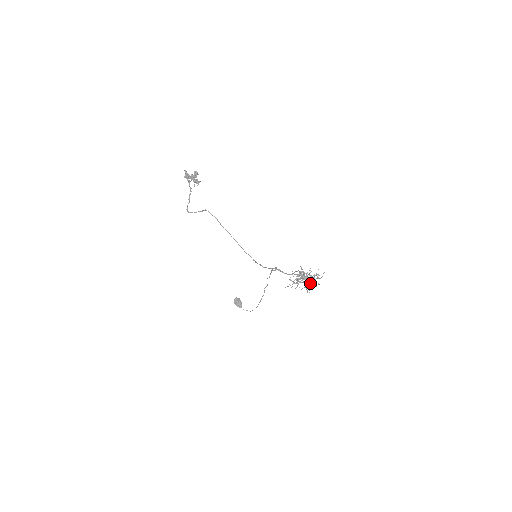
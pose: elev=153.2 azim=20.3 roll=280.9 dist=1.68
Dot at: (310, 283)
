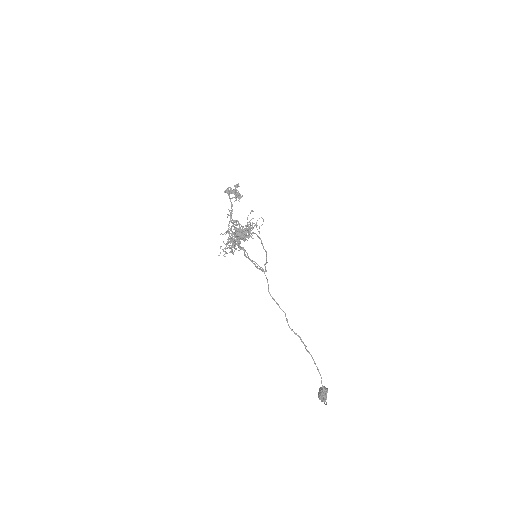
Dot at: (239, 237)
